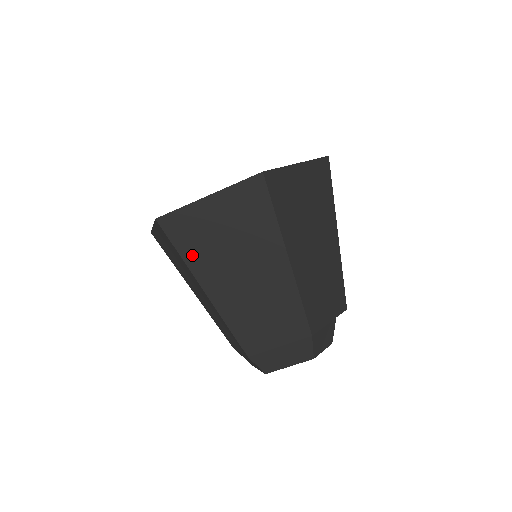
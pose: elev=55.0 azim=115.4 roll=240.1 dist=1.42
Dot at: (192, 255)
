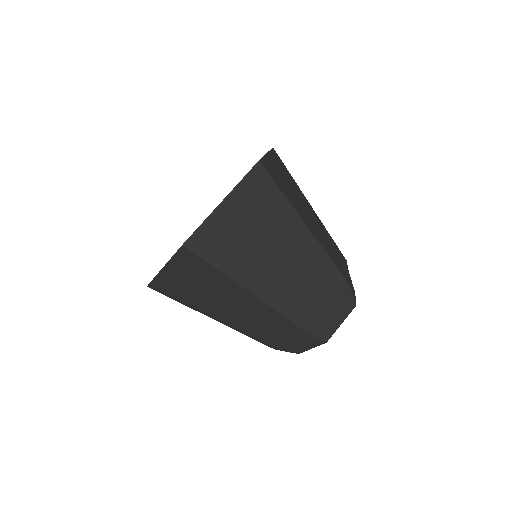
Dot at: (228, 263)
